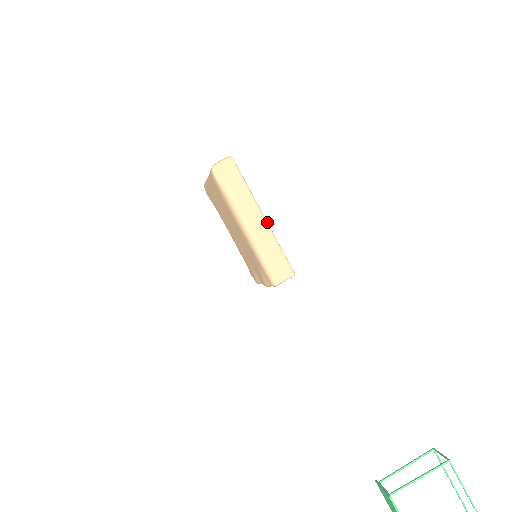
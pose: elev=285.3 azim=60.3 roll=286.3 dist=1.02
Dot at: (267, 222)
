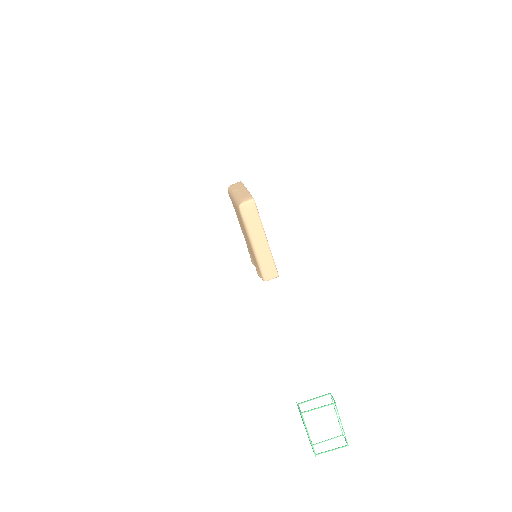
Dot at: occluded
